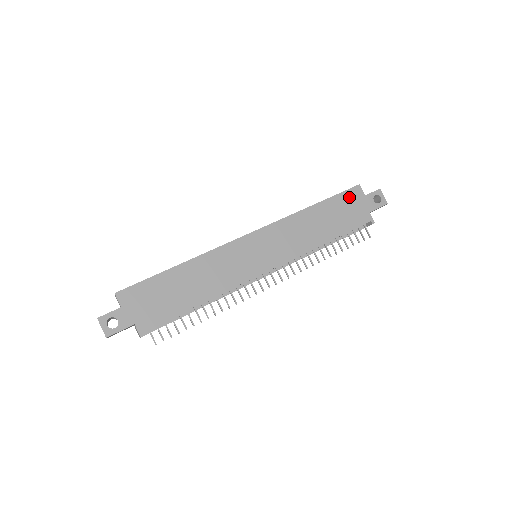
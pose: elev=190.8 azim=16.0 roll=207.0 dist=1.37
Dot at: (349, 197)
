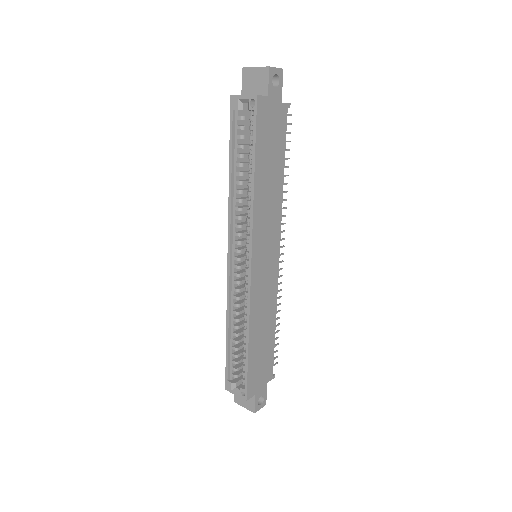
Dot at: (263, 121)
